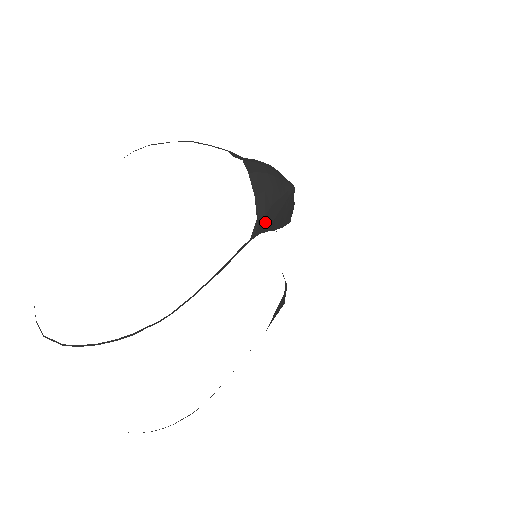
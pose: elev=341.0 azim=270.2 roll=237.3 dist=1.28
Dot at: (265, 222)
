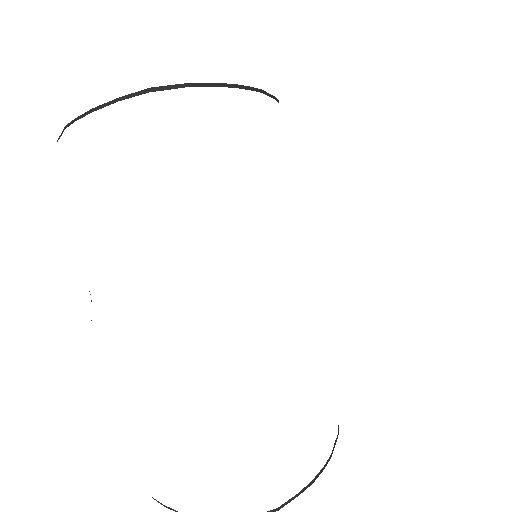
Dot at: occluded
